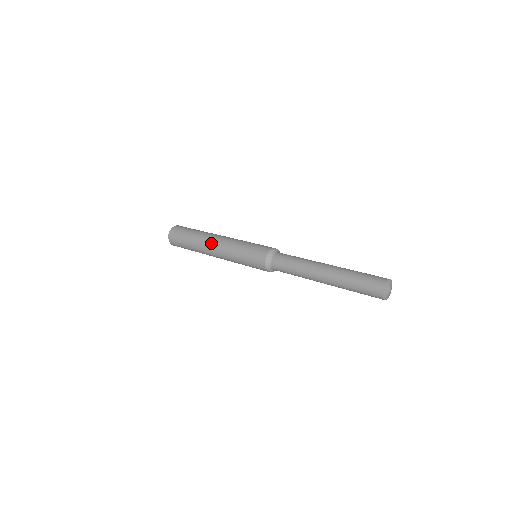
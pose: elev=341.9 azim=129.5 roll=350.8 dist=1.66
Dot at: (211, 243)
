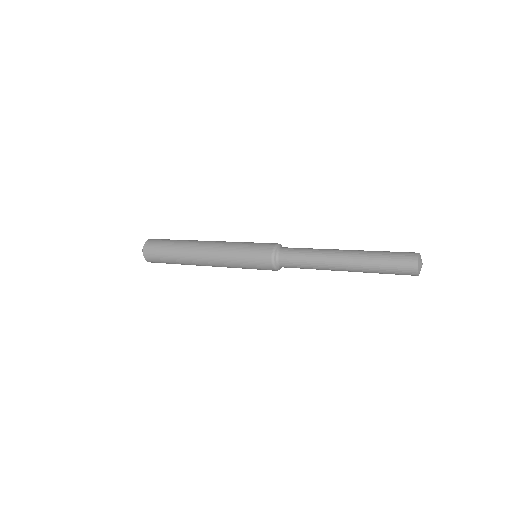
Dot at: (202, 244)
